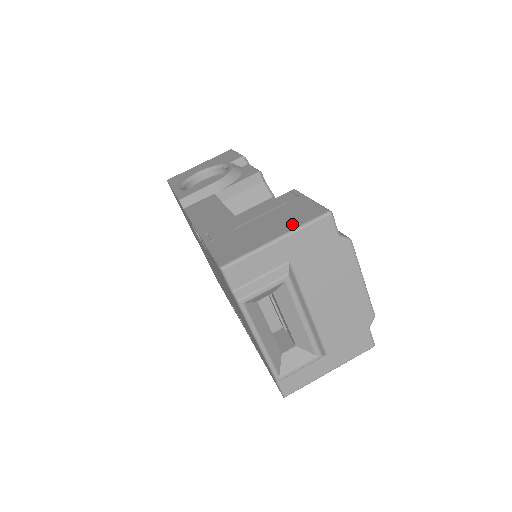
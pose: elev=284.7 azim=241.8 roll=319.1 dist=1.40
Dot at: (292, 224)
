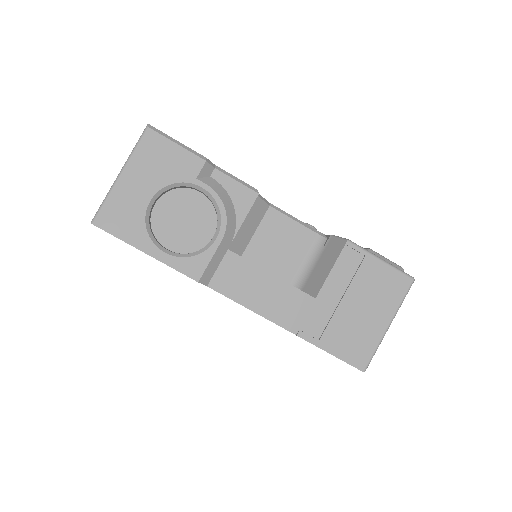
Dot at: (391, 304)
